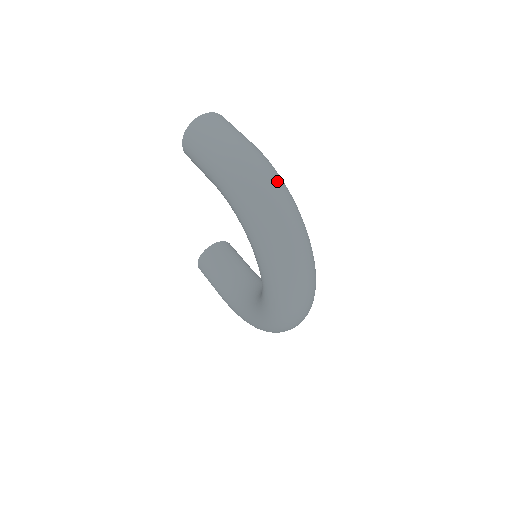
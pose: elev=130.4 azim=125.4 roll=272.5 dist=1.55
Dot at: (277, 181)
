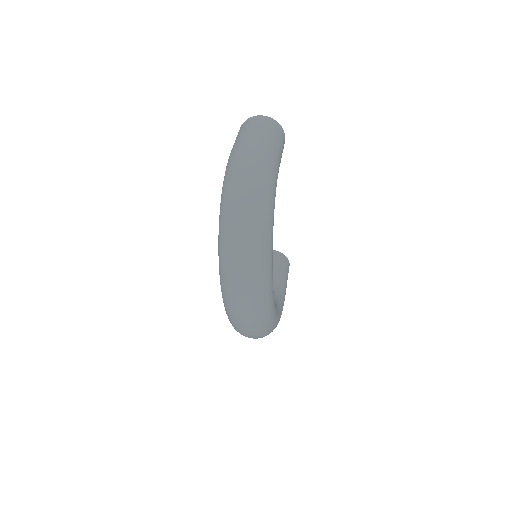
Dot at: (258, 178)
